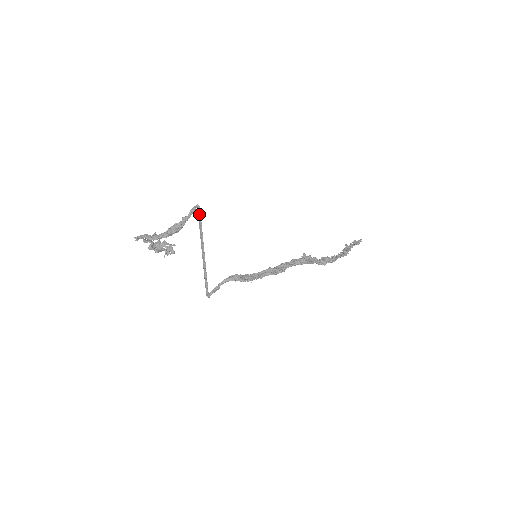
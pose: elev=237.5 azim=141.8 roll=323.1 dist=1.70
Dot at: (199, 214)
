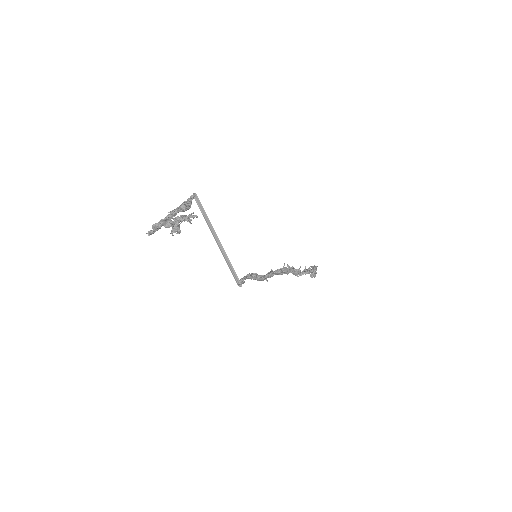
Dot at: (198, 202)
